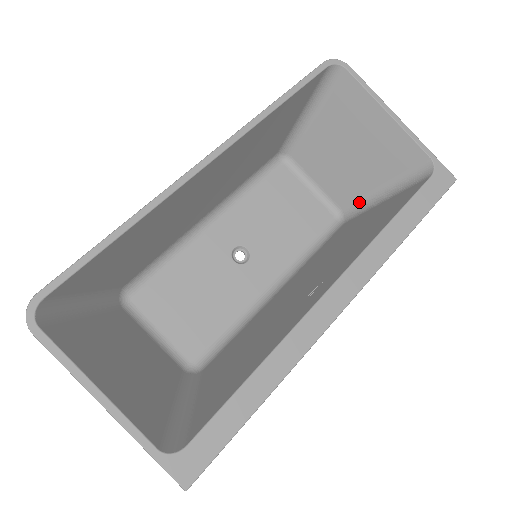
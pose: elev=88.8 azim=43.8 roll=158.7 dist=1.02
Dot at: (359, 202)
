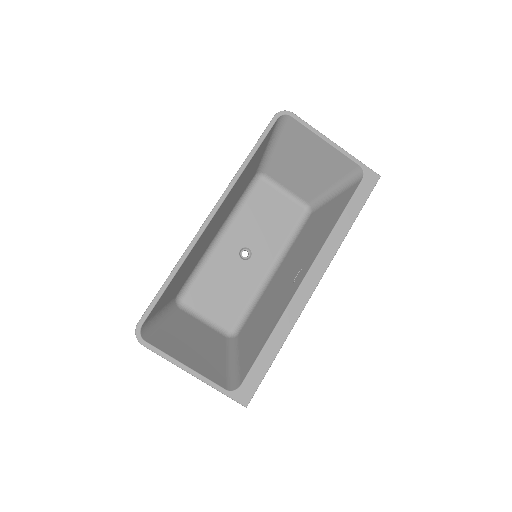
Dot at: (319, 197)
